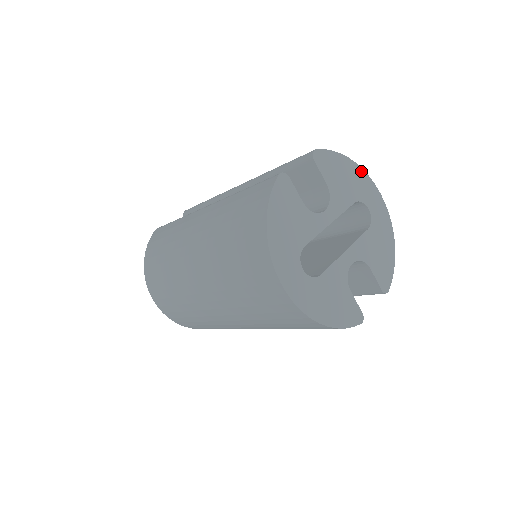
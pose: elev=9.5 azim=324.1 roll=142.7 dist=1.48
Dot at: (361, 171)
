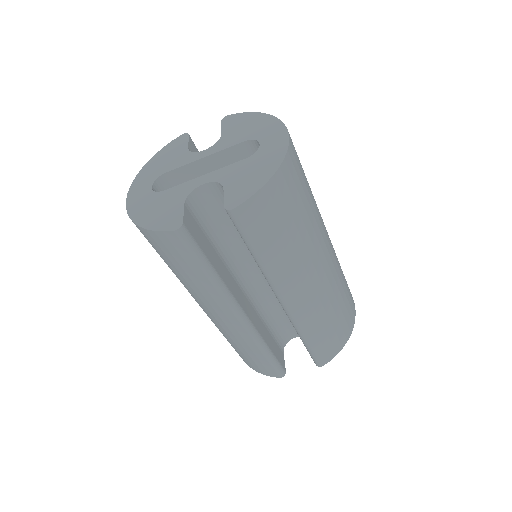
Dot at: (272, 119)
